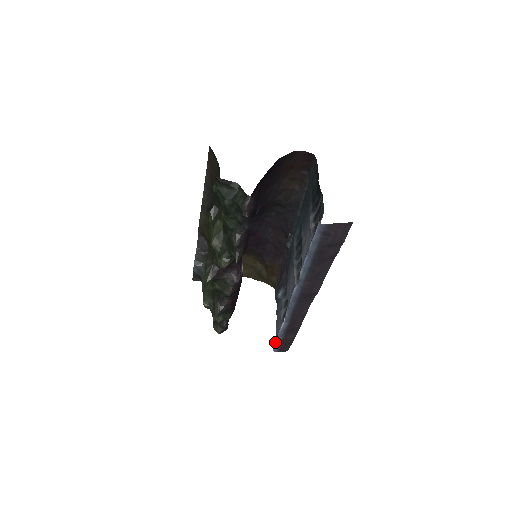
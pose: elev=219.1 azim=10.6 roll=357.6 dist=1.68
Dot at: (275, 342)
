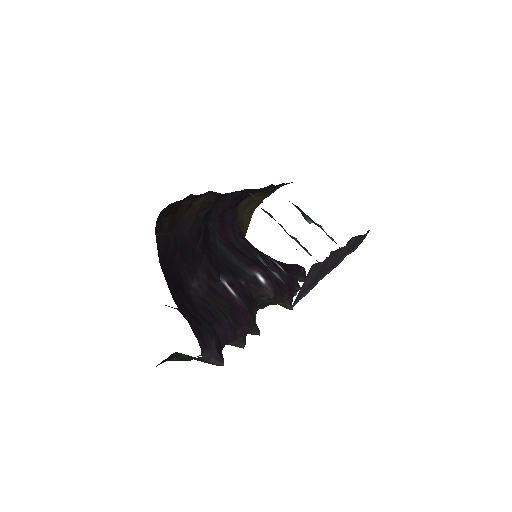
Dot at: occluded
